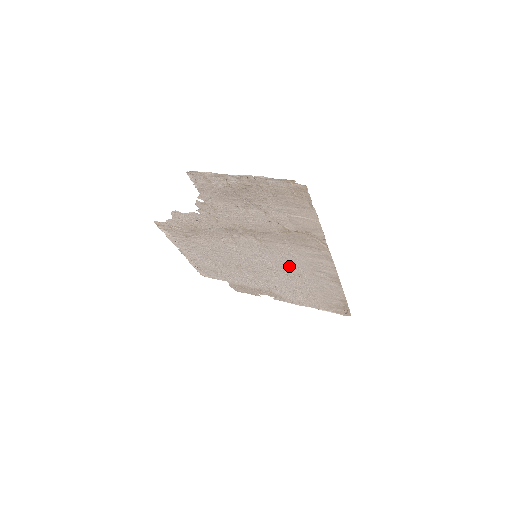
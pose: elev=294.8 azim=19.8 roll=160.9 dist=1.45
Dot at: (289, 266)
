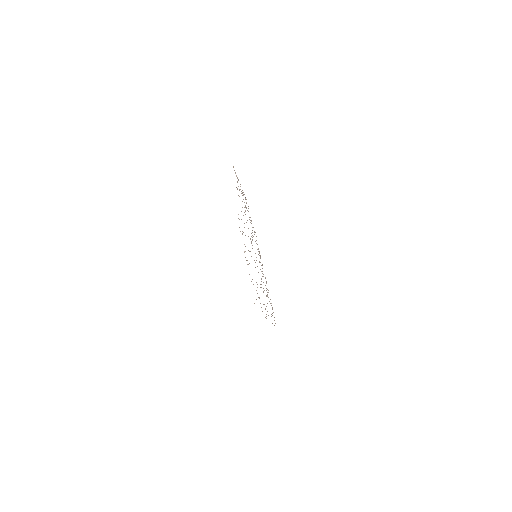
Dot at: occluded
